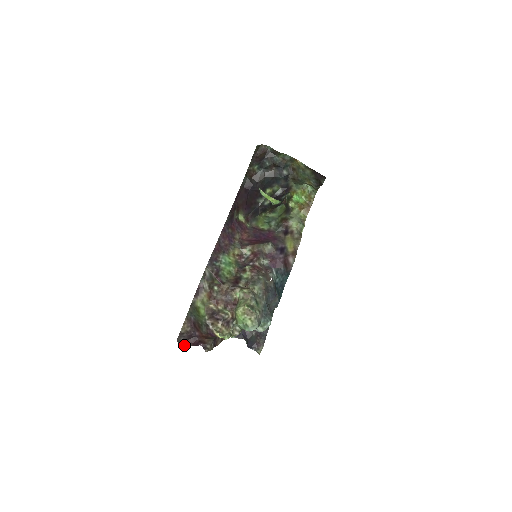
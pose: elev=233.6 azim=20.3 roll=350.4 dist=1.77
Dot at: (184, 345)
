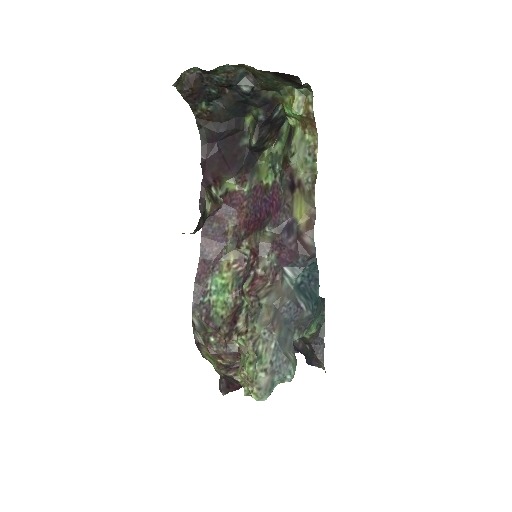
Dot at: (227, 393)
